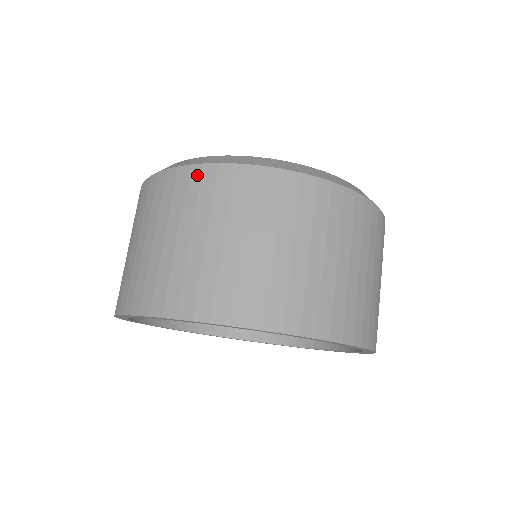
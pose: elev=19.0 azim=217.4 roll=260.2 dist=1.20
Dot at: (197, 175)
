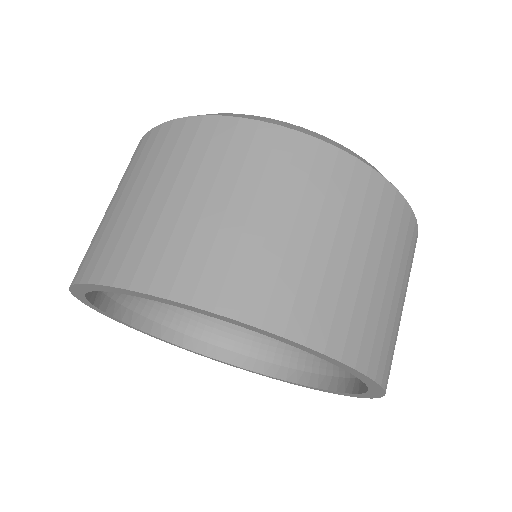
Dot at: (134, 152)
